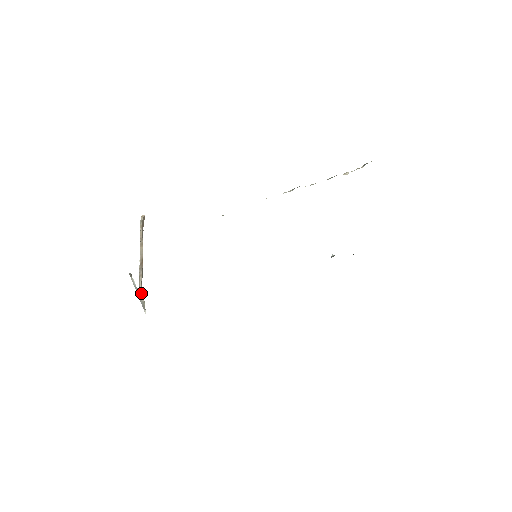
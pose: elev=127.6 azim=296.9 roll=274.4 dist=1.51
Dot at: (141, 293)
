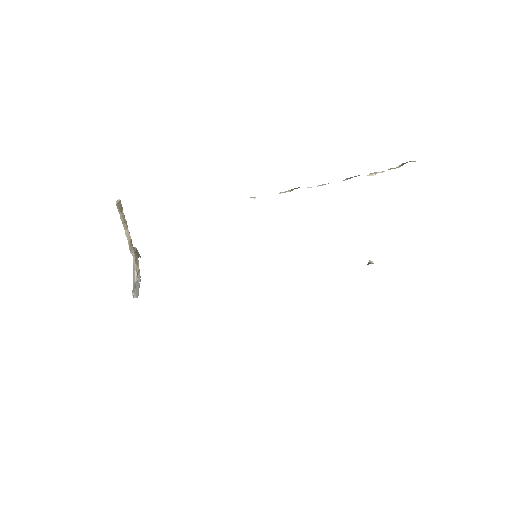
Dot at: (136, 273)
